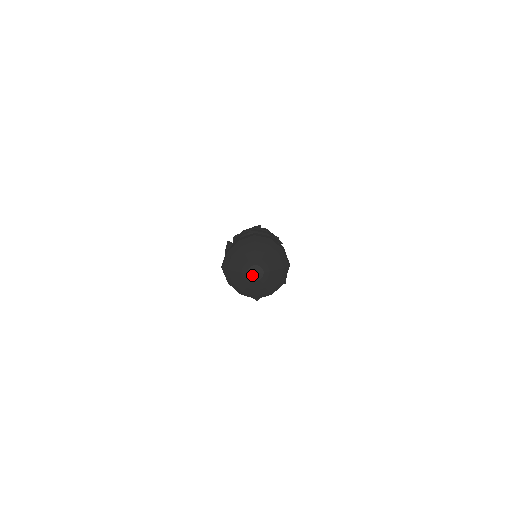
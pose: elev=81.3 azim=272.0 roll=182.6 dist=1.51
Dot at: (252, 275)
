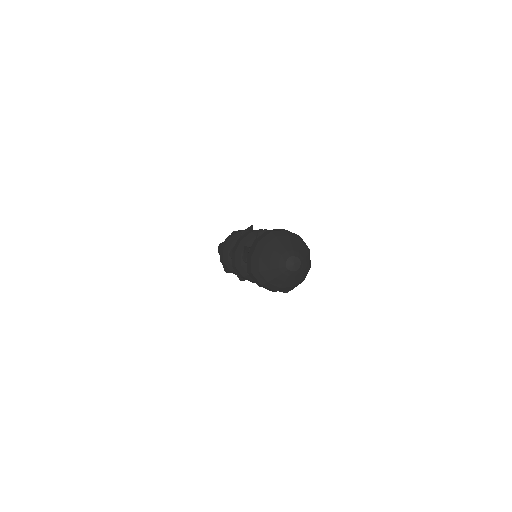
Dot at: (291, 267)
